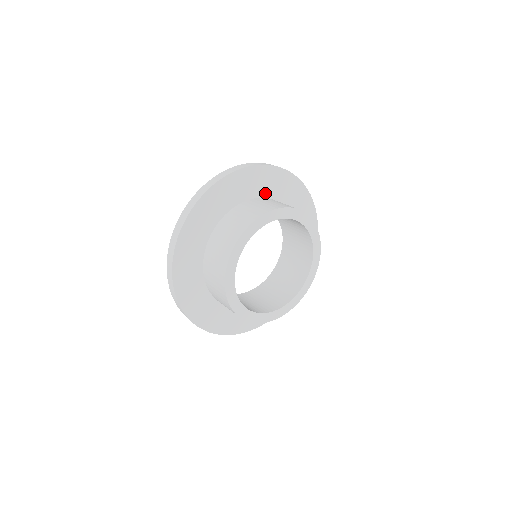
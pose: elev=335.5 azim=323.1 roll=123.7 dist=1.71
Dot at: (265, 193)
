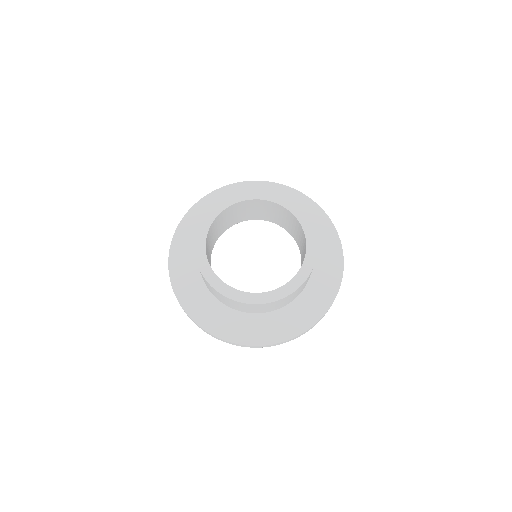
Dot at: occluded
